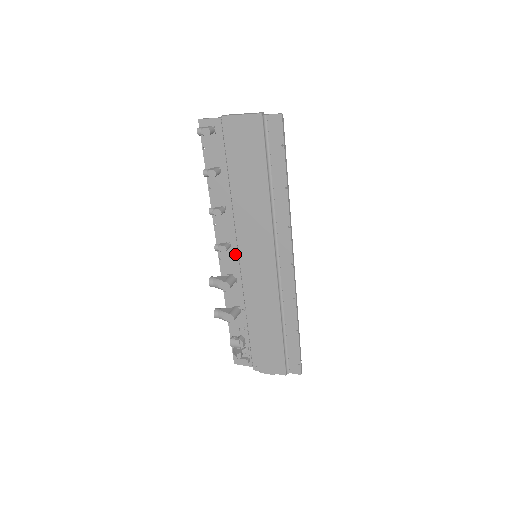
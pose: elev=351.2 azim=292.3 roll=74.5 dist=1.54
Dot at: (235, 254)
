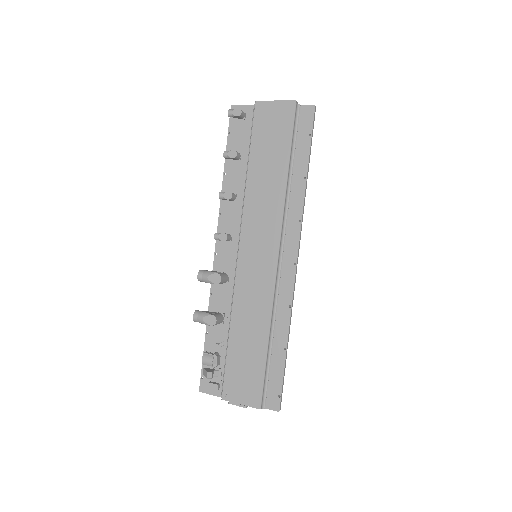
Dot at: (234, 248)
